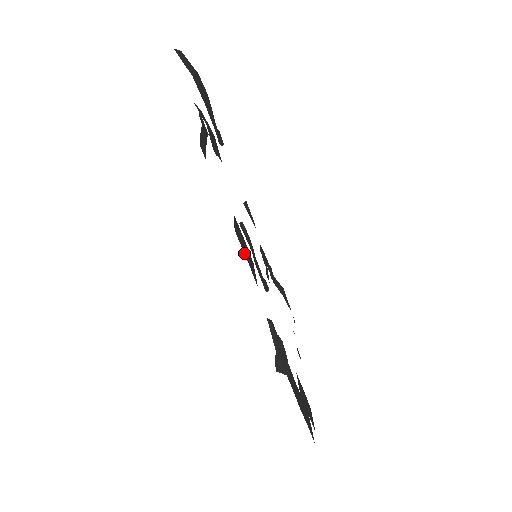
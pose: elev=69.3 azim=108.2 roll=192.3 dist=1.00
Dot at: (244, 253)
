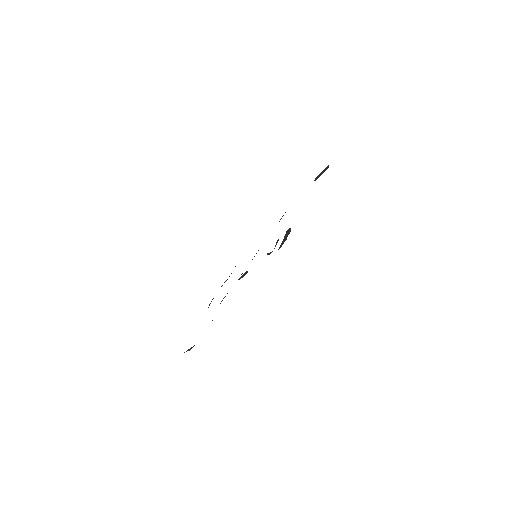
Dot at: occluded
